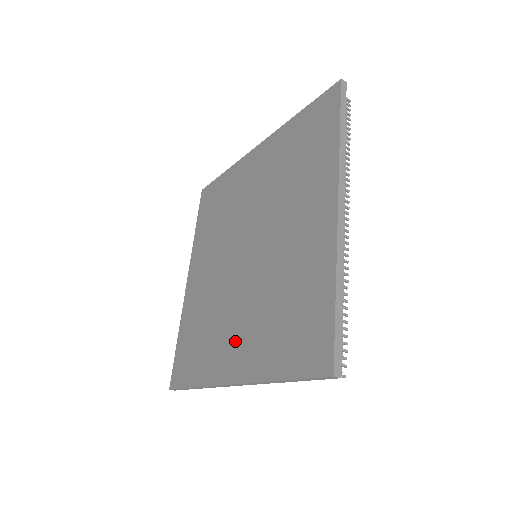
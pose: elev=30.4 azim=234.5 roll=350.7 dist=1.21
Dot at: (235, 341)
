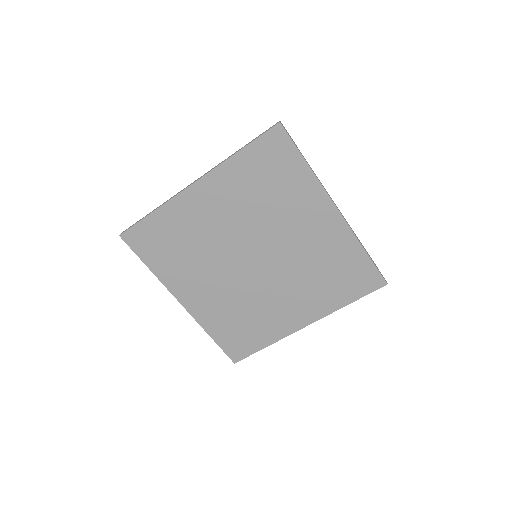
Dot at: (291, 308)
